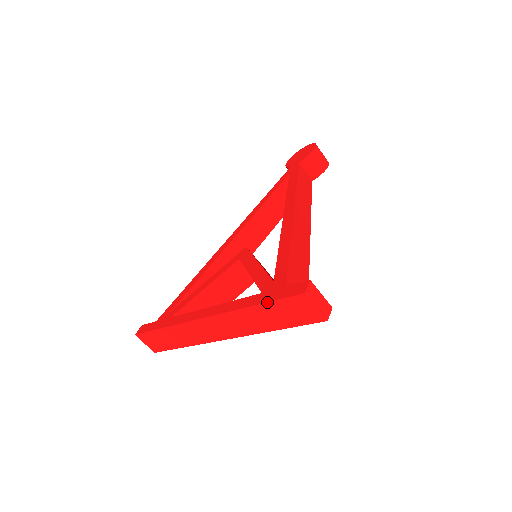
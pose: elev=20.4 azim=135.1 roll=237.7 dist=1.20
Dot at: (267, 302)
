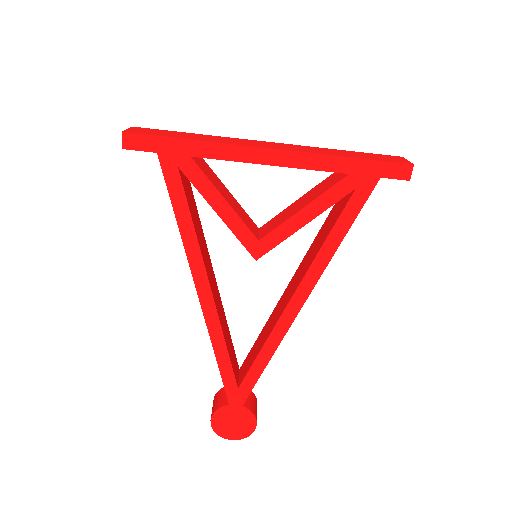
Dot at: (360, 152)
